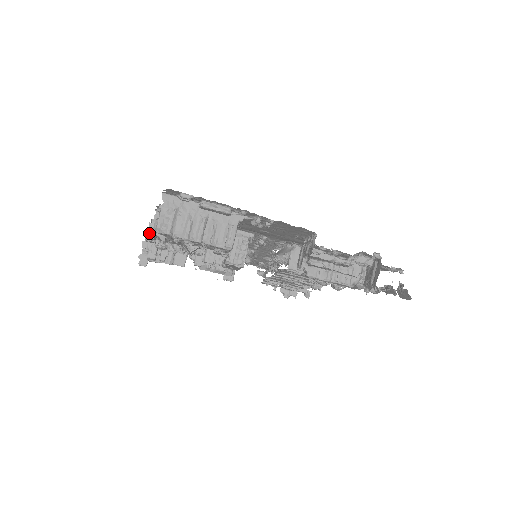
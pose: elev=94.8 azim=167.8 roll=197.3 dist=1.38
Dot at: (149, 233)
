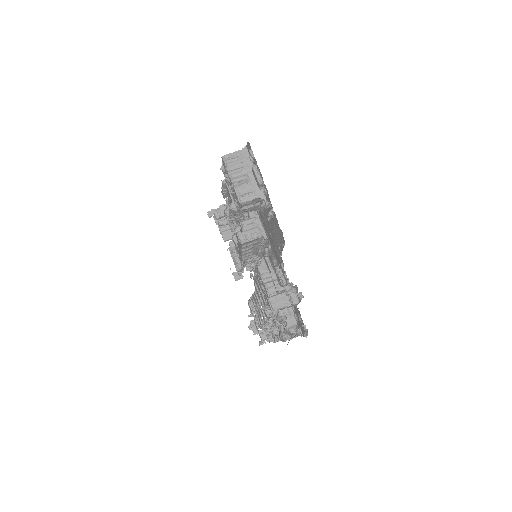
Dot at: occluded
